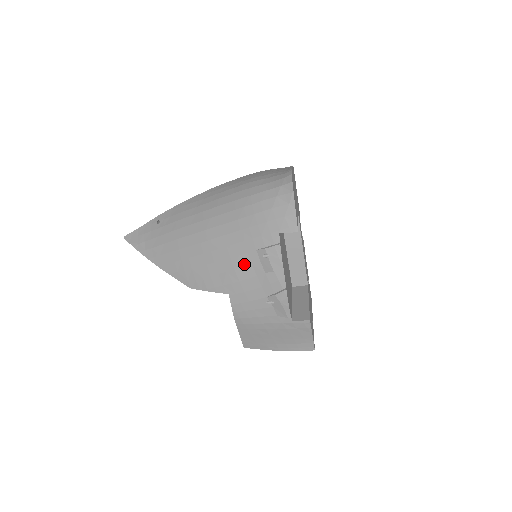
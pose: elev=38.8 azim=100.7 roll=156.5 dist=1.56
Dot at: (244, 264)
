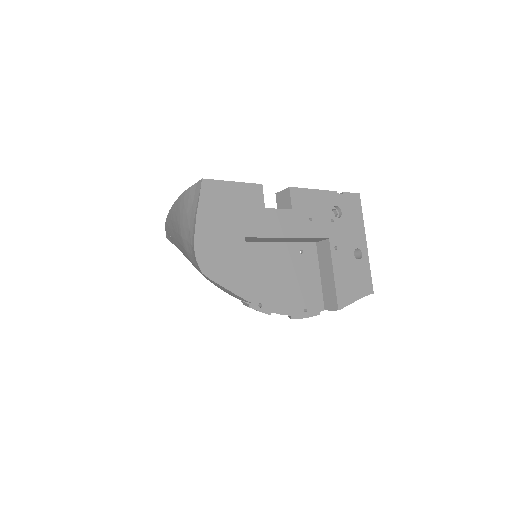
Dot at: occluded
